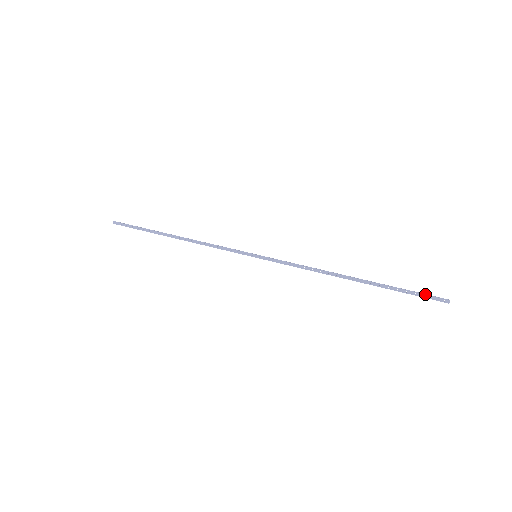
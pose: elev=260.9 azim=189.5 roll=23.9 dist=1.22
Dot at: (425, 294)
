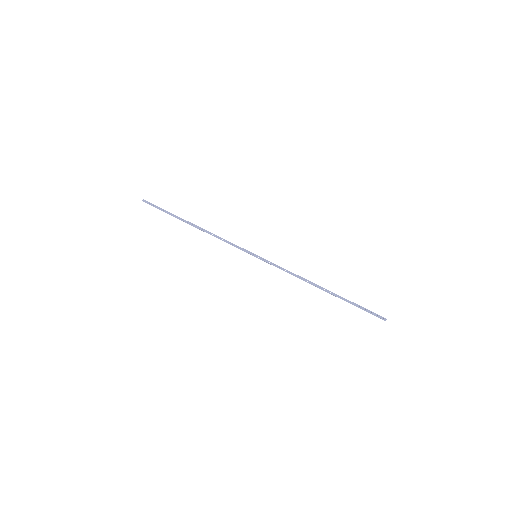
Dot at: (371, 311)
